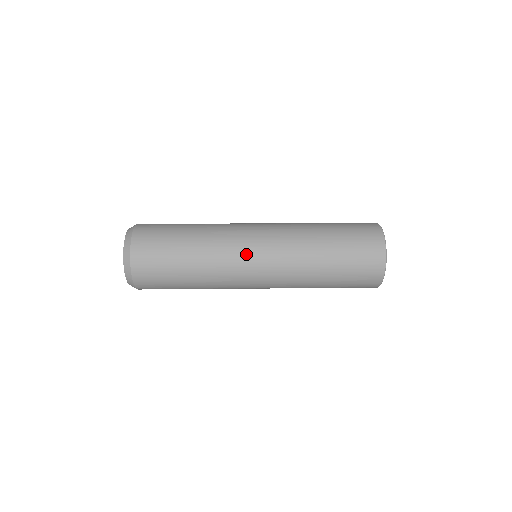
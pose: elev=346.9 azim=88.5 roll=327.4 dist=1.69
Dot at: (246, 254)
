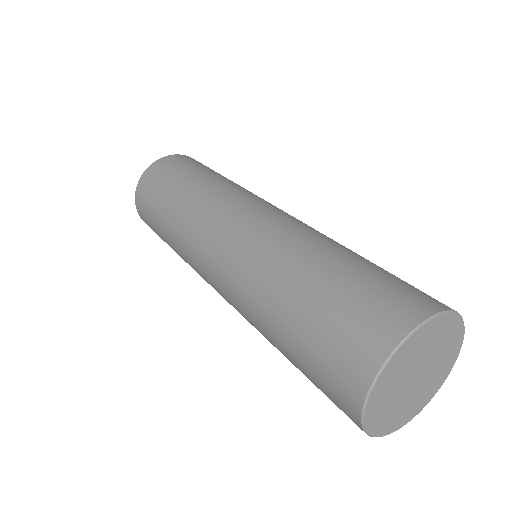
Dot at: (203, 272)
